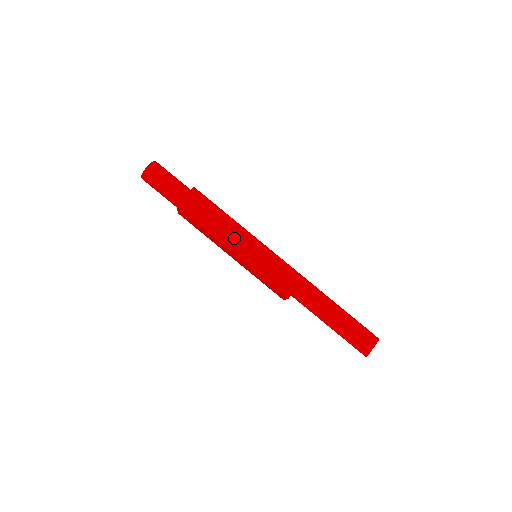
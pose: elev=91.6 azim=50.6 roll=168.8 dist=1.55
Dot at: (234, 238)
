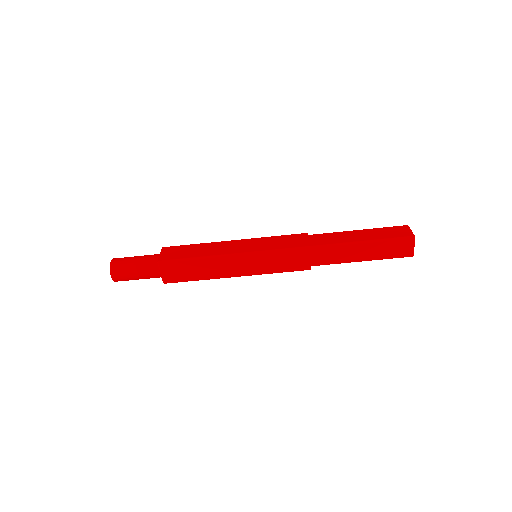
Dot at: (227, 268)
